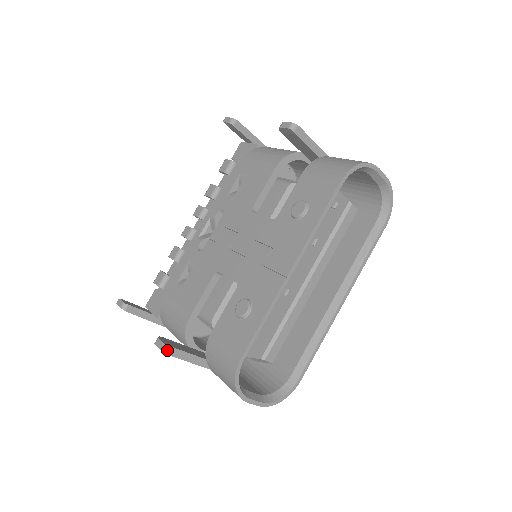
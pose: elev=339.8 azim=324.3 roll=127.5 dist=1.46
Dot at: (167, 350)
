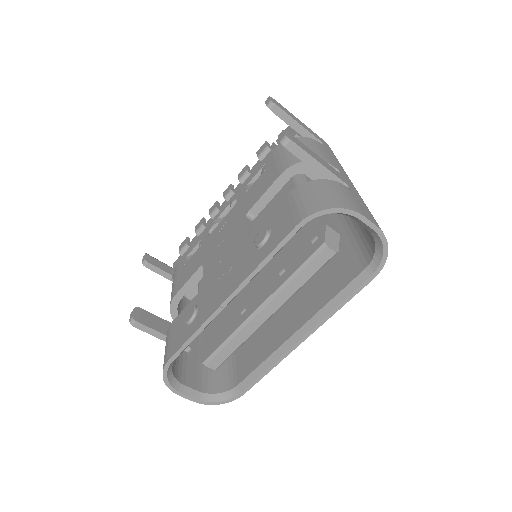
Dot at: (133, 323)
